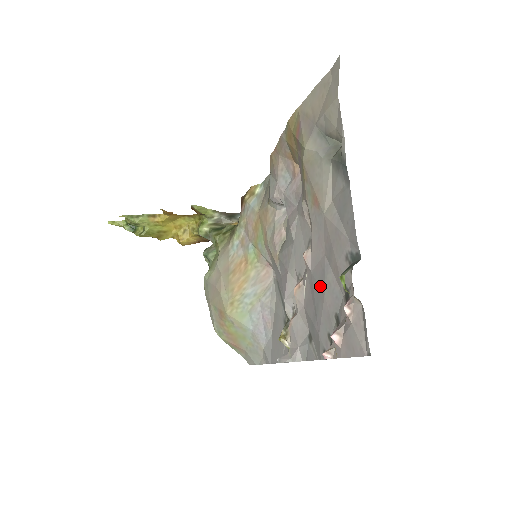
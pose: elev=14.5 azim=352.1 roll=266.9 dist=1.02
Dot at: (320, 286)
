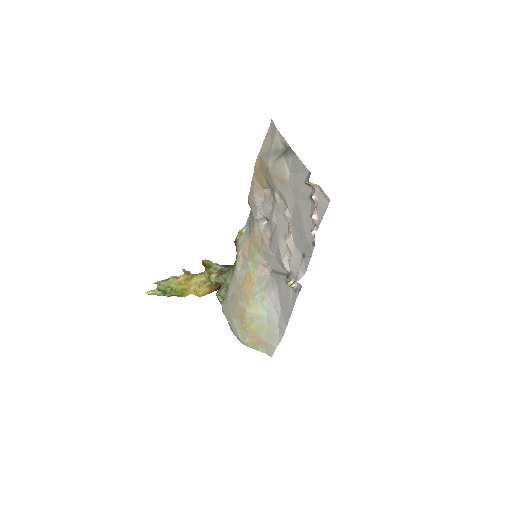
Dot at: (298, 215)
